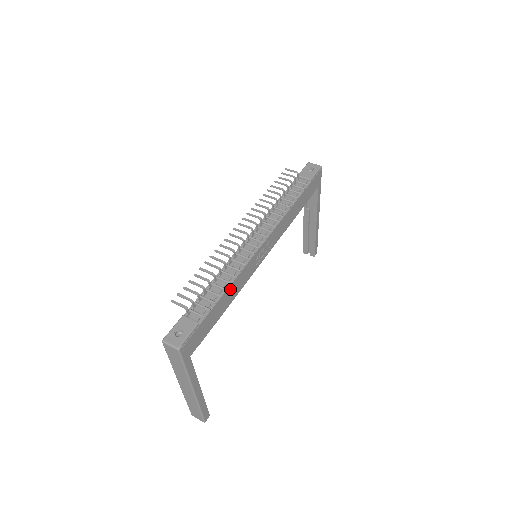
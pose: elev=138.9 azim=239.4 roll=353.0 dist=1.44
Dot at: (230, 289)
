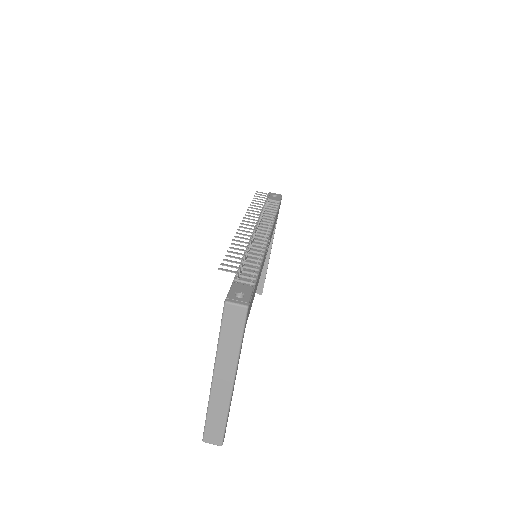
Dot at: occluded
